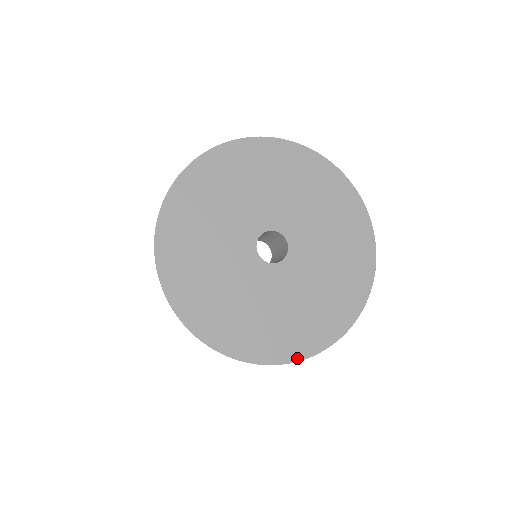
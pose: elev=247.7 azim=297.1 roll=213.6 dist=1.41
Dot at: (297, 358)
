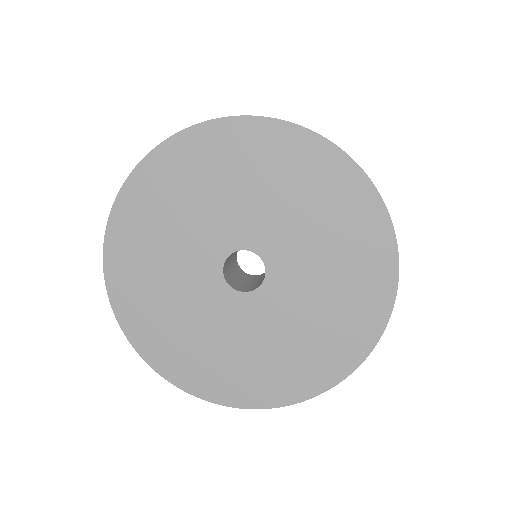
Dot at: (349, 370)
